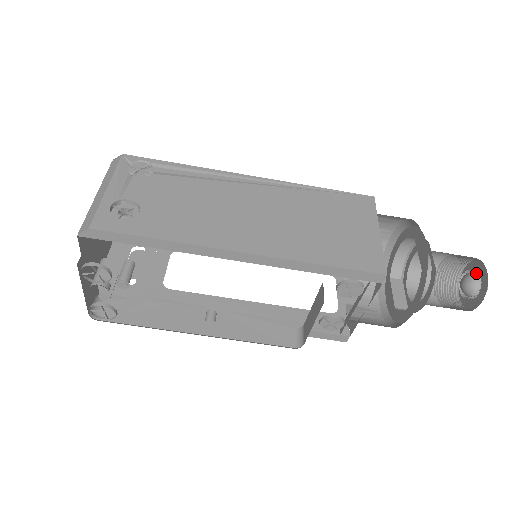
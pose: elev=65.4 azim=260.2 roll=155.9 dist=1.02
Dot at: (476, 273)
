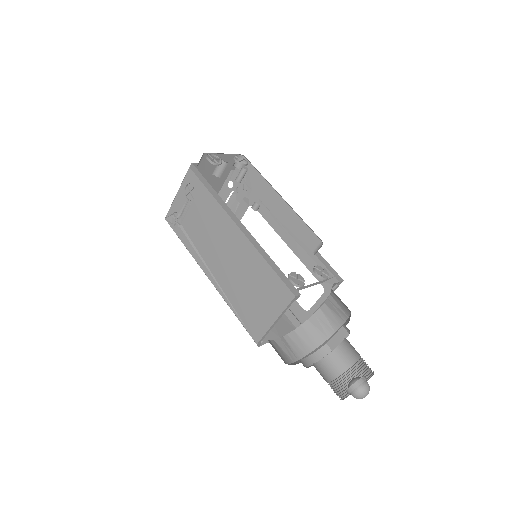
Dot at: occluded
